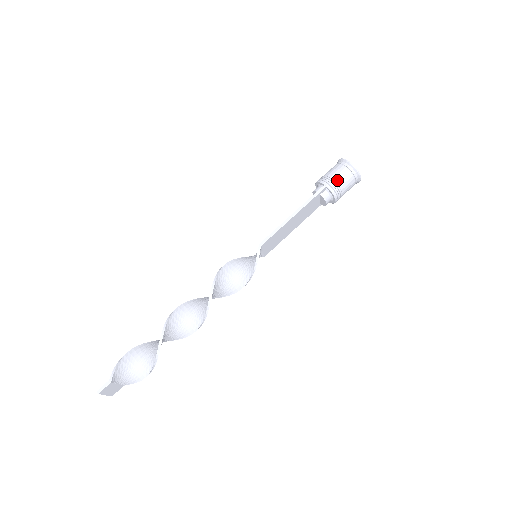
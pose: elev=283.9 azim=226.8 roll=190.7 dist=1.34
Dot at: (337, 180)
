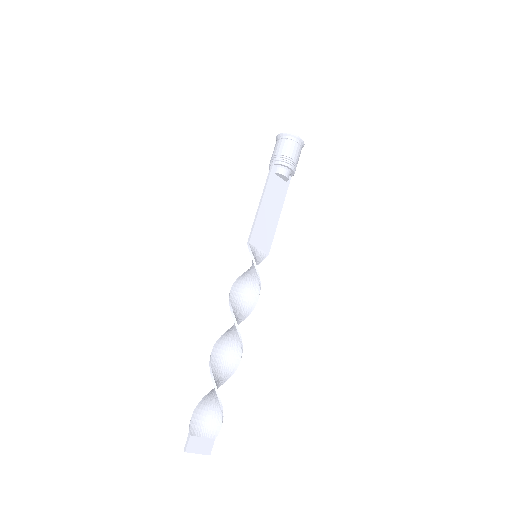
Dot at: (278, 153)
